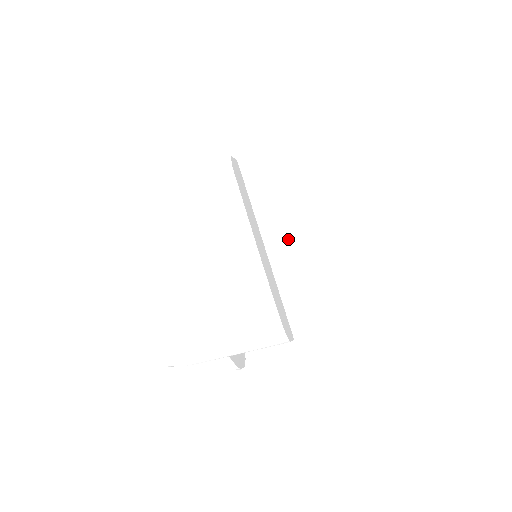
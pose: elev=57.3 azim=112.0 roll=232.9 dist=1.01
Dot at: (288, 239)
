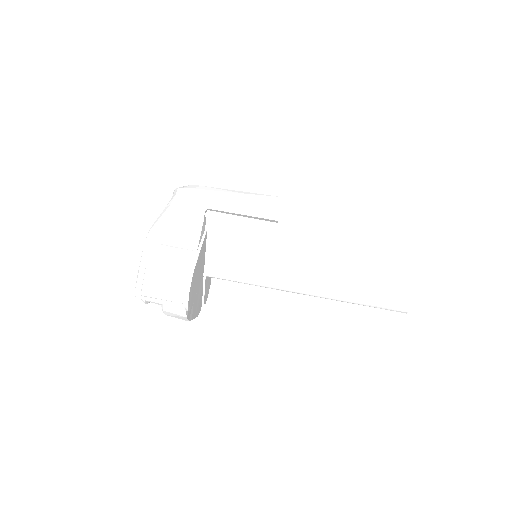
Dot at: occluded
